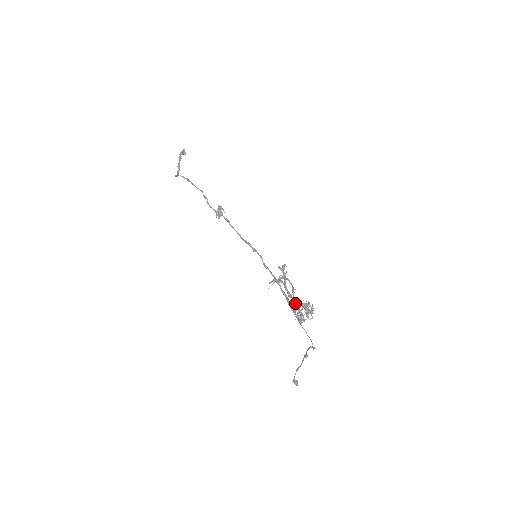
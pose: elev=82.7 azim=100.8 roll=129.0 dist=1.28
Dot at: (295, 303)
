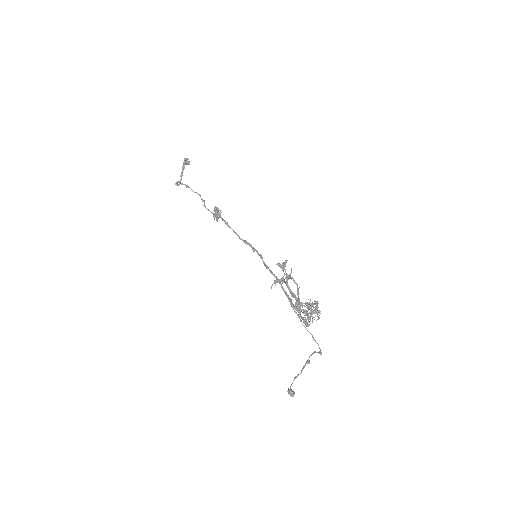
Dot at: (297, 303)
